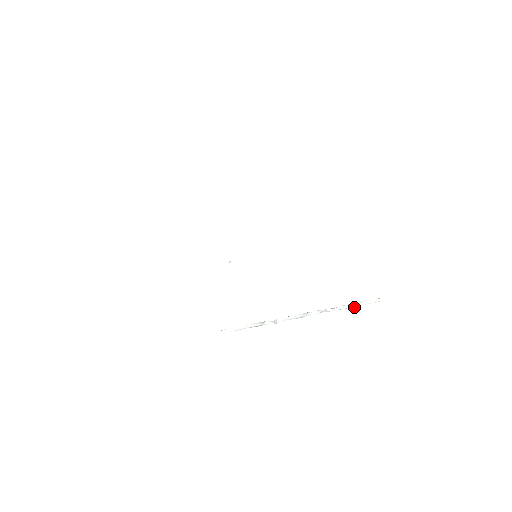
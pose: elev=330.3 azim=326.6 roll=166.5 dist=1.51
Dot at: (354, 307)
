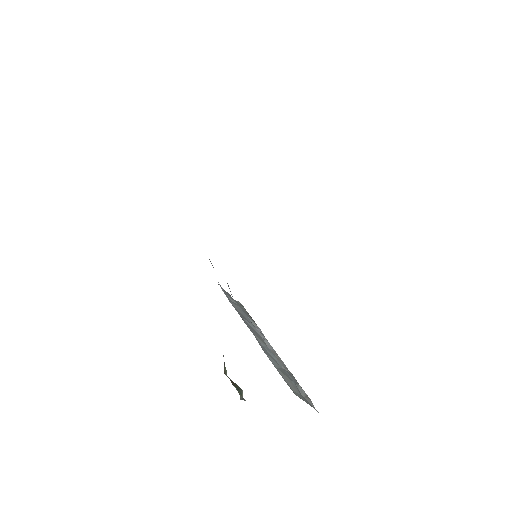
Dot at: occluded
